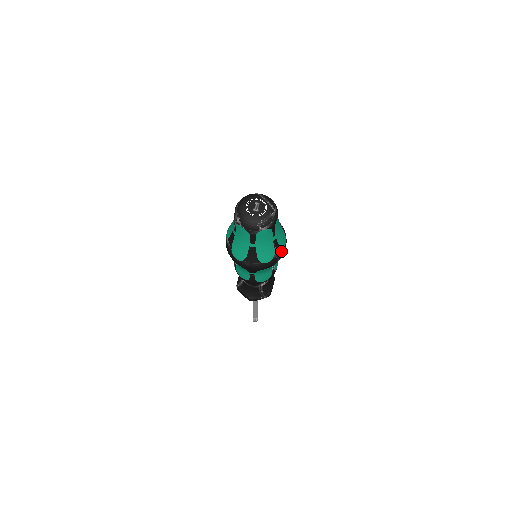
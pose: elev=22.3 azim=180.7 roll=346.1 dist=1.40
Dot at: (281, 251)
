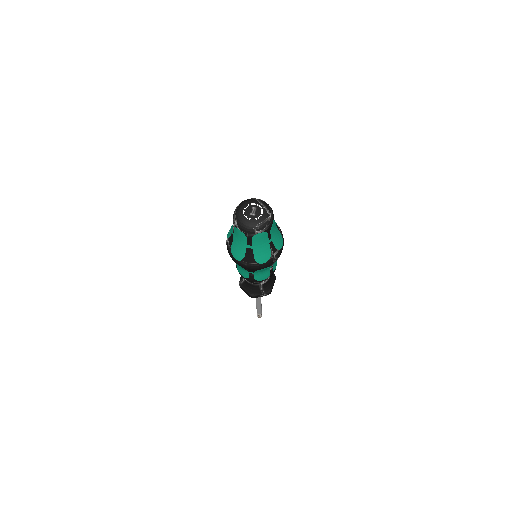
Dot at: (277, 253)
